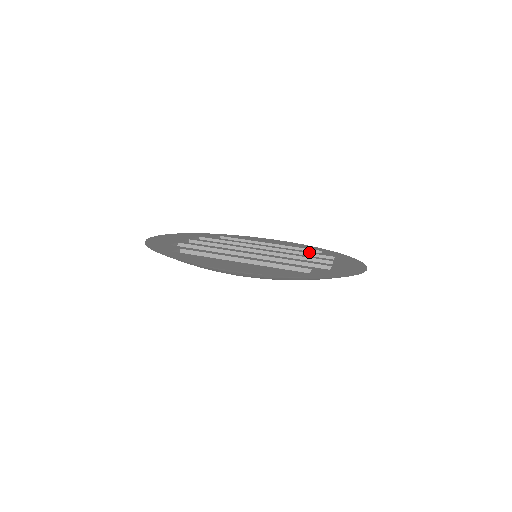
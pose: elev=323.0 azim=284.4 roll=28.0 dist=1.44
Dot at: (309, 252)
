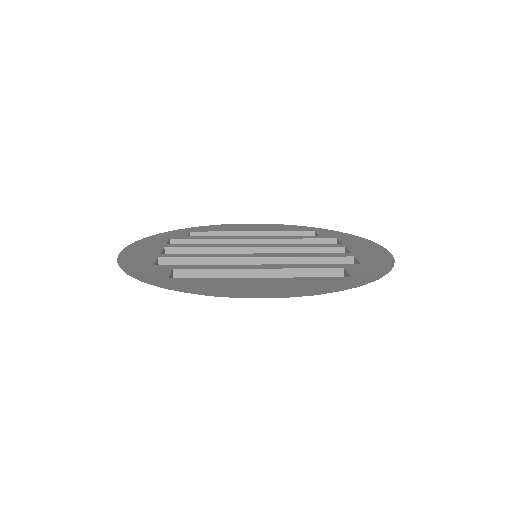
Dot at: (306, 237)
